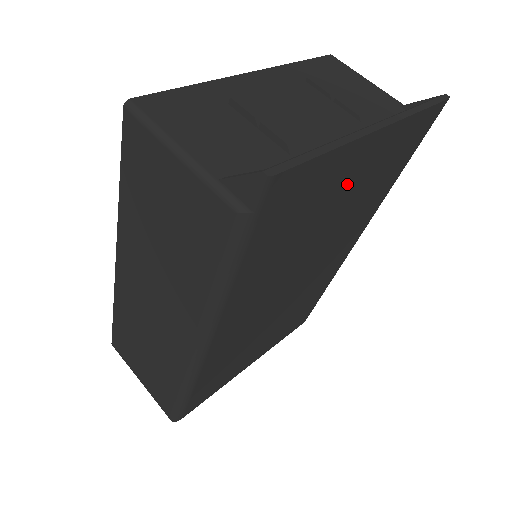
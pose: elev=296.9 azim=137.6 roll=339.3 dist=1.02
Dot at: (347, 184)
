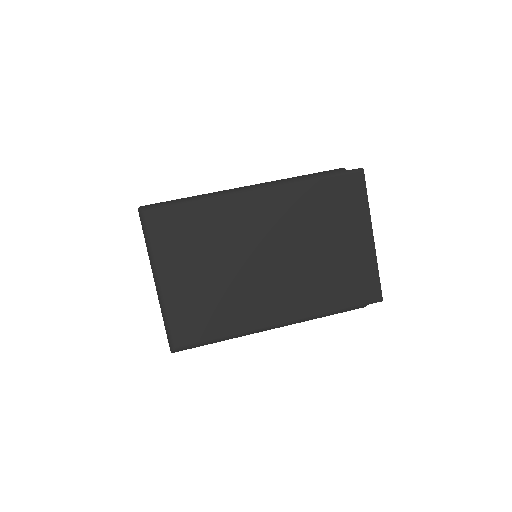
Dot at: (345, 239)
